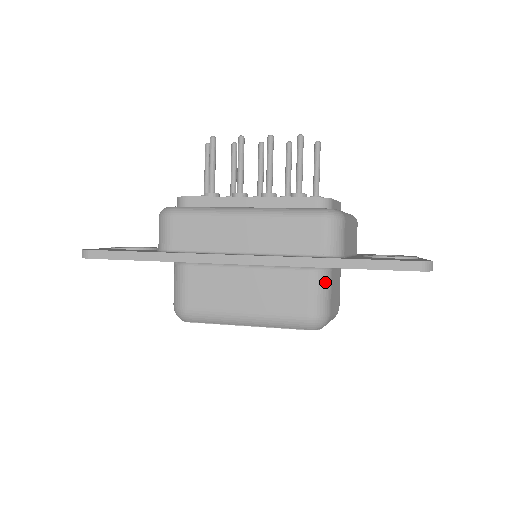
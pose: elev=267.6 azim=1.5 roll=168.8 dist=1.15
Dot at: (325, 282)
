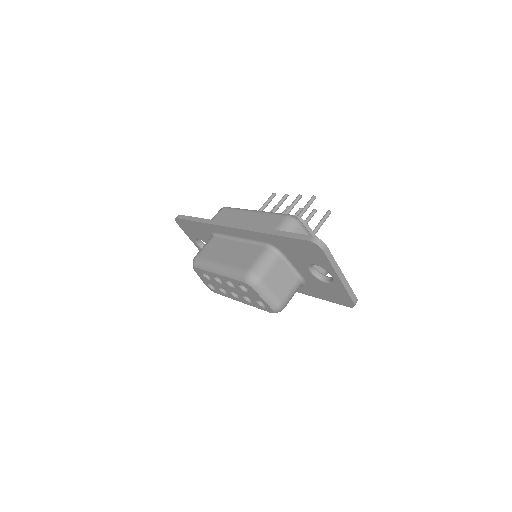
Dot at: (270, 257)
